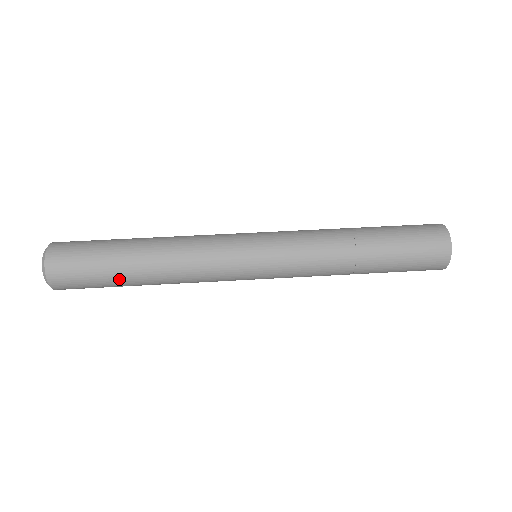
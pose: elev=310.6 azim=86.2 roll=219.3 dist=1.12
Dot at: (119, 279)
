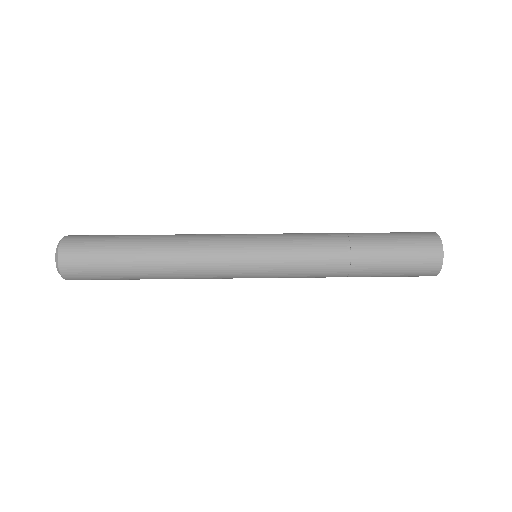
Dot at: (124, 255)
